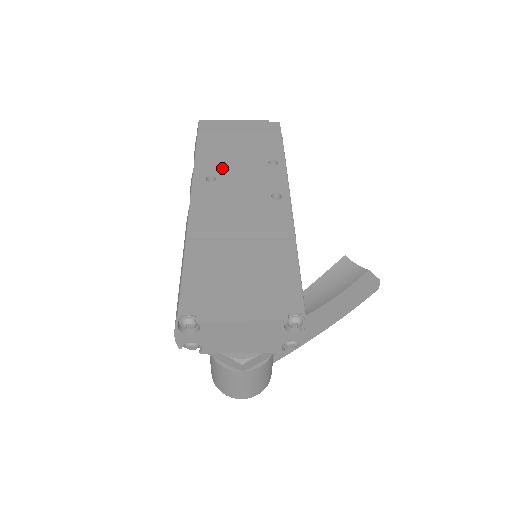
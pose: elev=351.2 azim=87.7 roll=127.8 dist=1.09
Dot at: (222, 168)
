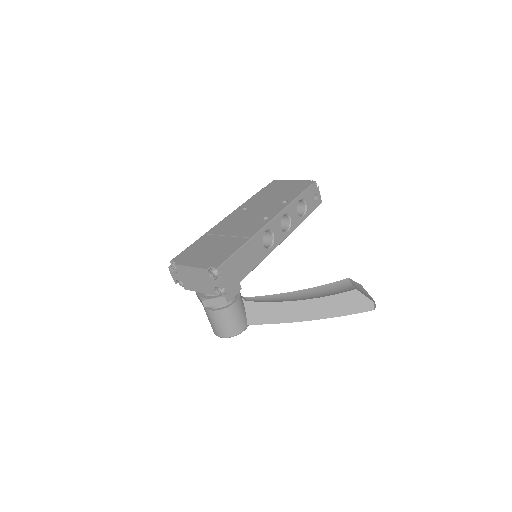
Dot at: (256, 204)
